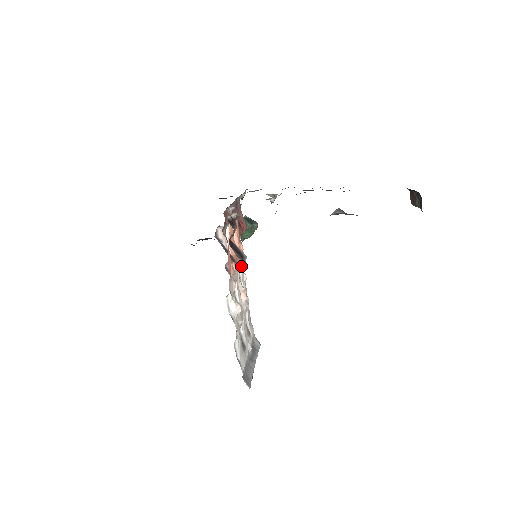
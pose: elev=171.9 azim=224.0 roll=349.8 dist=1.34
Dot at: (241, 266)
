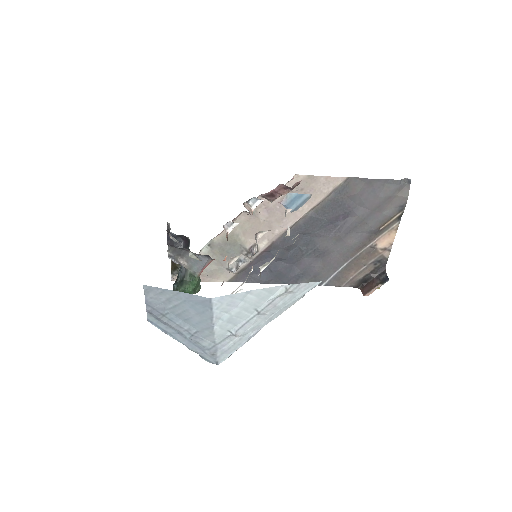
Dot at: (231, 261)
